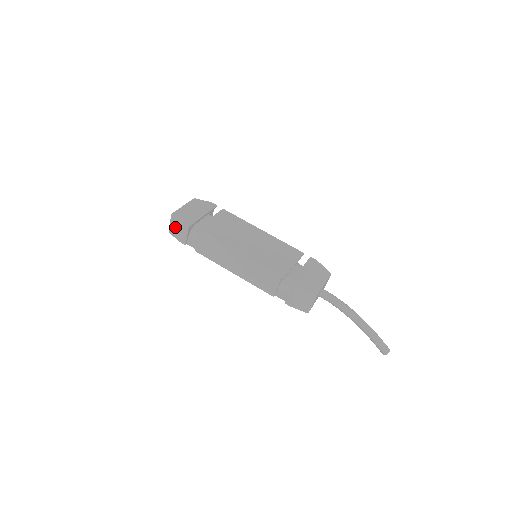
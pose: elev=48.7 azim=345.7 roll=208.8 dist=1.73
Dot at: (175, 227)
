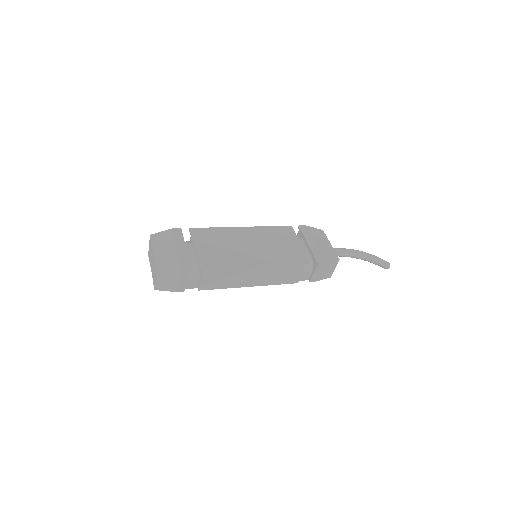
Dot at: (165, 281)
